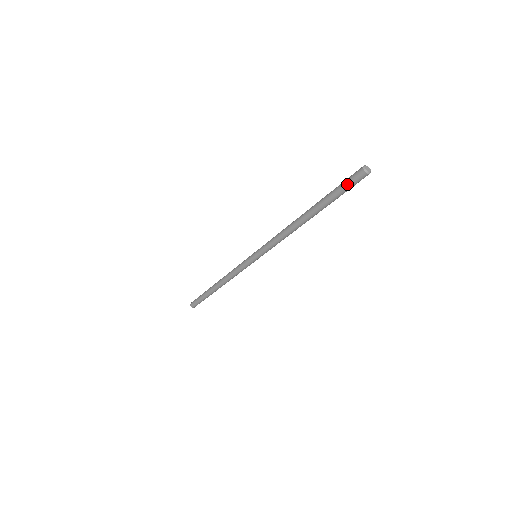
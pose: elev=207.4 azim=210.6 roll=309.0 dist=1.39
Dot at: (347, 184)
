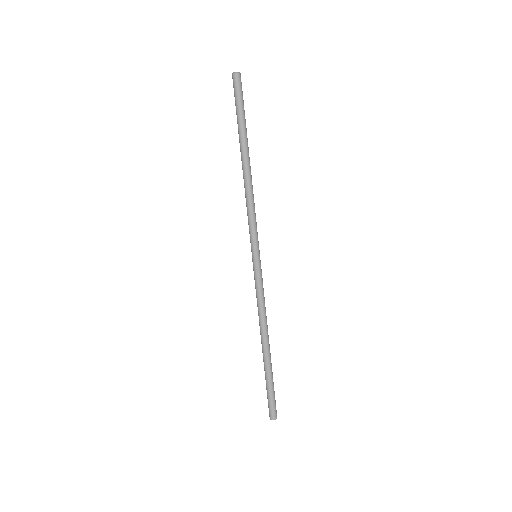
Dot at: occluded
